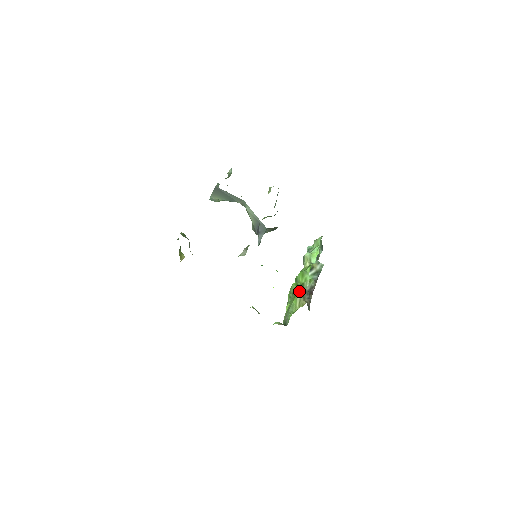
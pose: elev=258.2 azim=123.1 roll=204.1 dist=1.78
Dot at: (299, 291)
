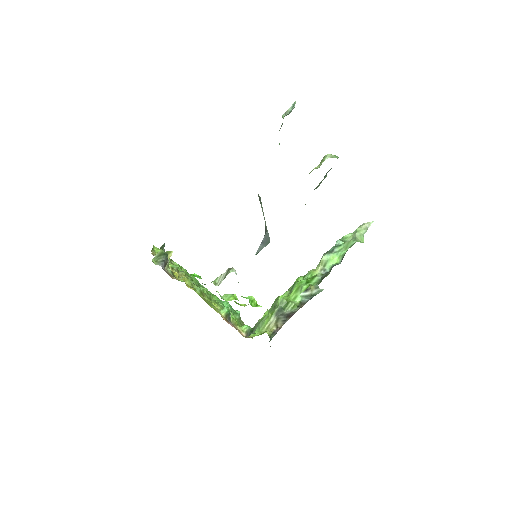
Dot at: (277, 312)
